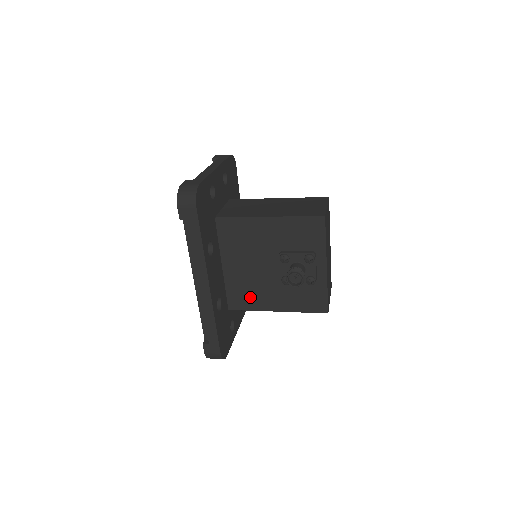
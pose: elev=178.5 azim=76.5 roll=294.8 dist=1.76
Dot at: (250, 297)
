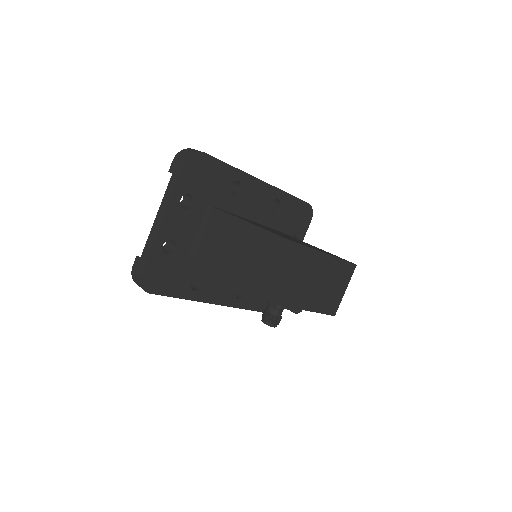
Dot at: occluded
